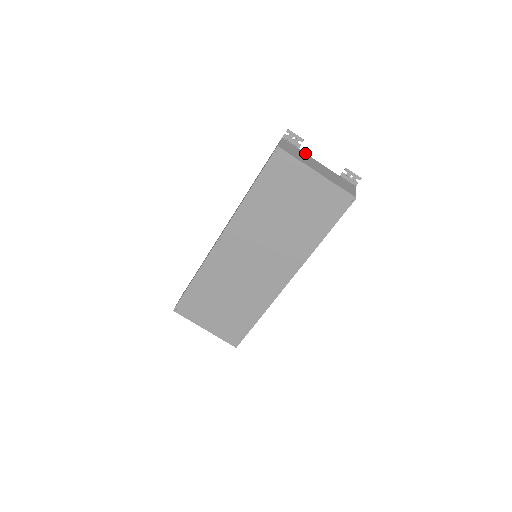
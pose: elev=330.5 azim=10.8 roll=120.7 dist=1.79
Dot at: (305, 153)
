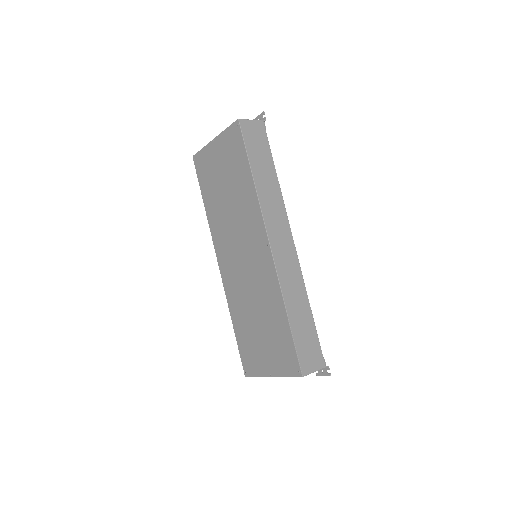
Dot at: occluded
